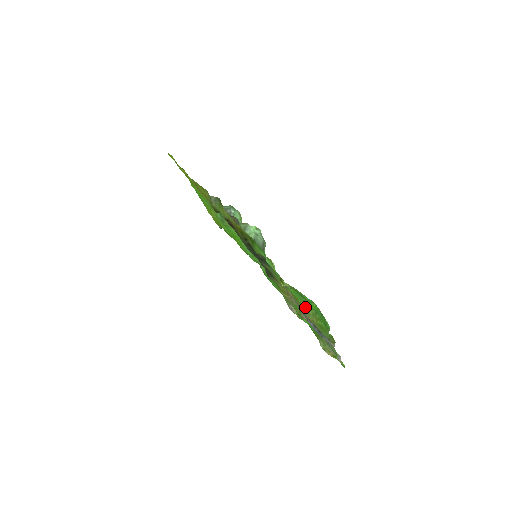
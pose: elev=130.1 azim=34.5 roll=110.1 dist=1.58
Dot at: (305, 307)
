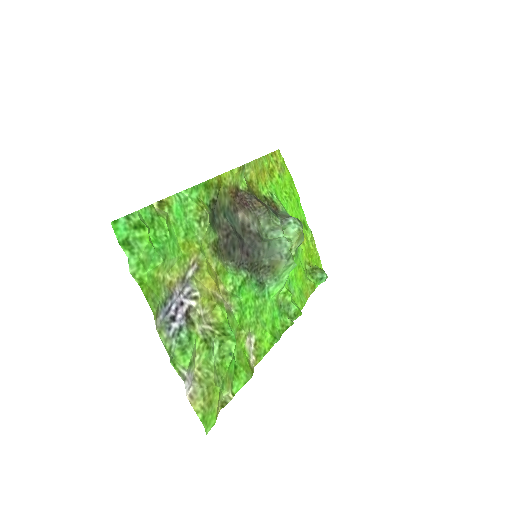
Dot at: (174, 262)
